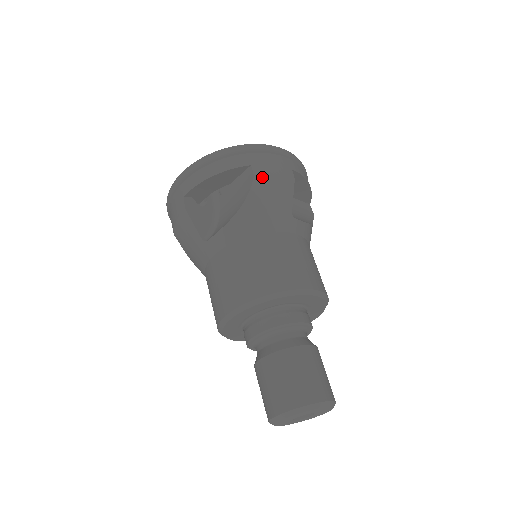
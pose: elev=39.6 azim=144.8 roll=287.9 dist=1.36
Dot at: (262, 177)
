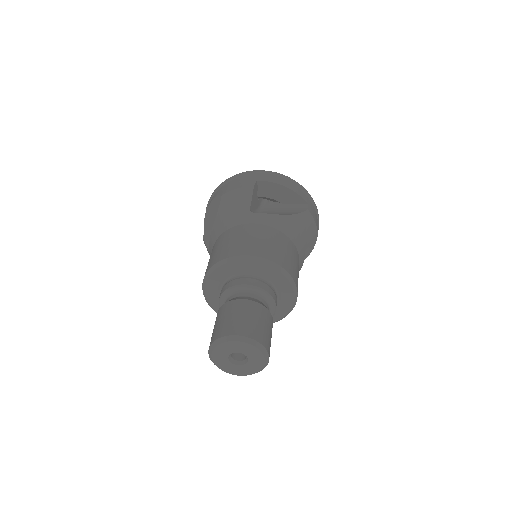
Dot at: (310, 214)
